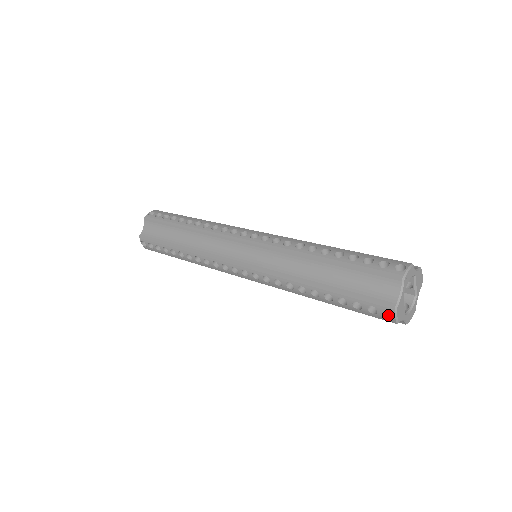
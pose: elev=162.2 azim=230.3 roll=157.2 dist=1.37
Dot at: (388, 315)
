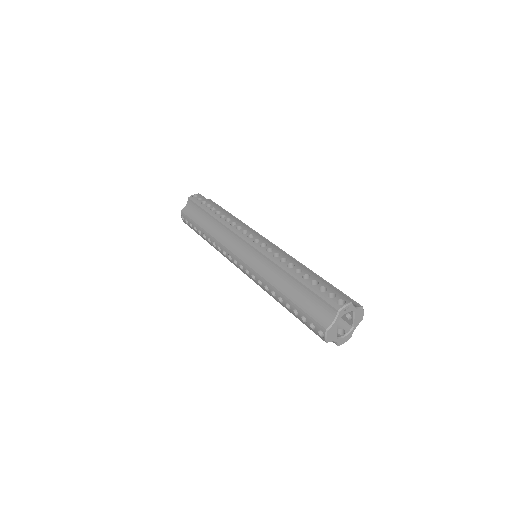
Dot at: (322, 334)
